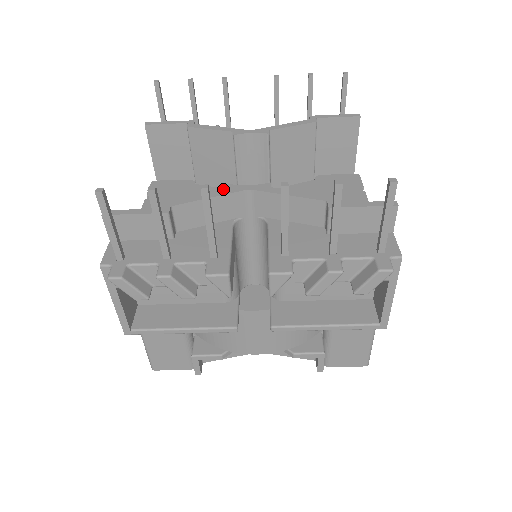
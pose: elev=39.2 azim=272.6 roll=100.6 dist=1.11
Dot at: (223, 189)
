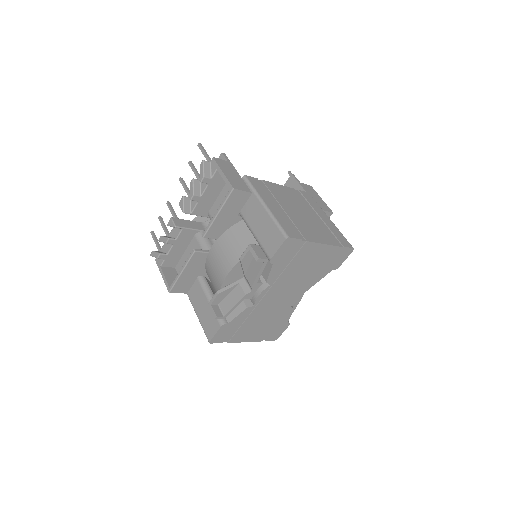
Dot at: occluded
